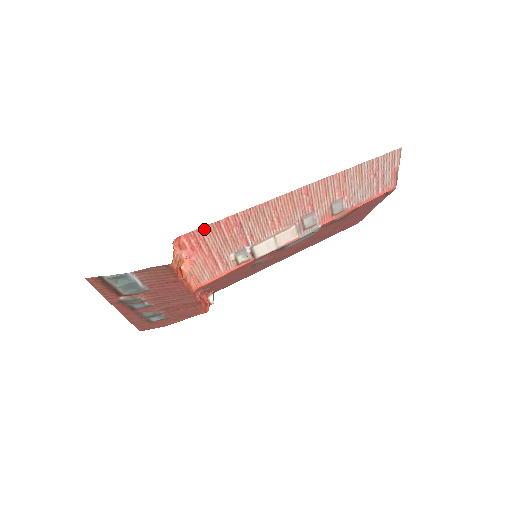
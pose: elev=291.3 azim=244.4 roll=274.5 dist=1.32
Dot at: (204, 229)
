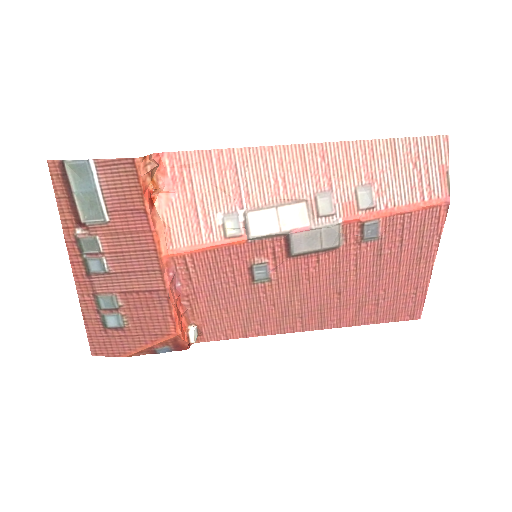
Dot at: (192, 156)
